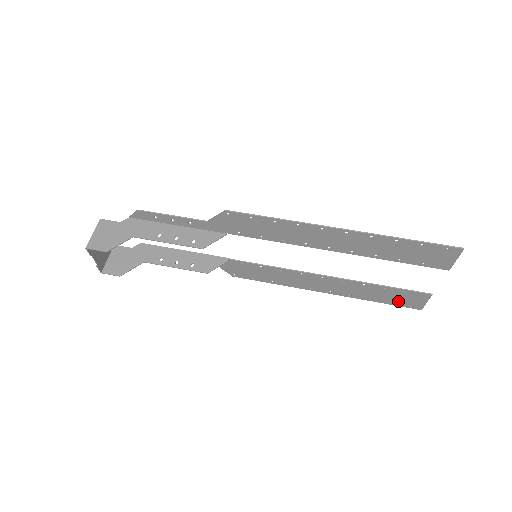
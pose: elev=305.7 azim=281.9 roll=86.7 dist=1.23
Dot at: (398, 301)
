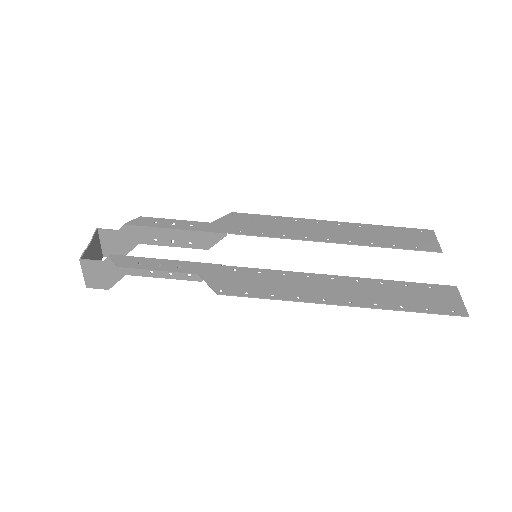
Dot at: (409, 234)
